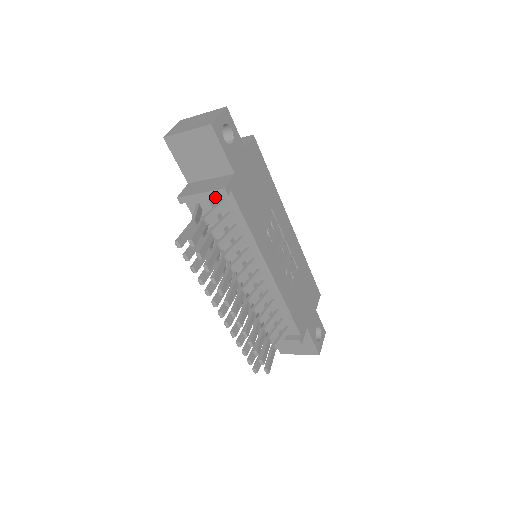
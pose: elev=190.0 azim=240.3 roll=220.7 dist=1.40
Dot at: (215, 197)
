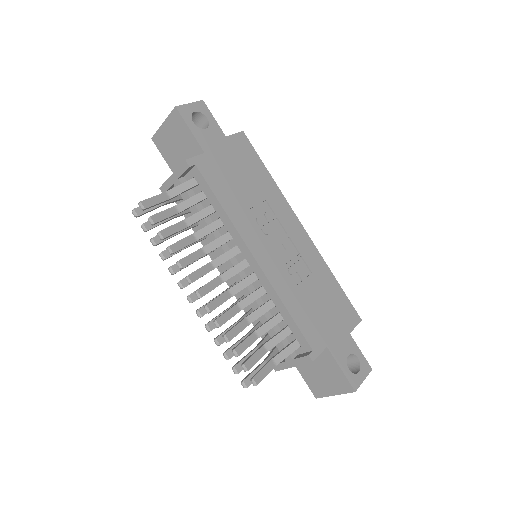
Dot at: (182, 174)
